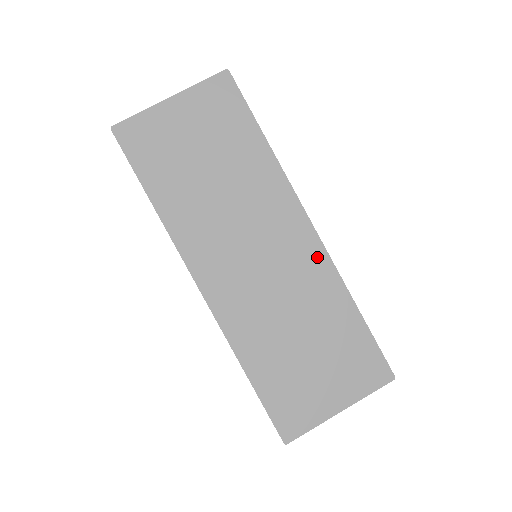
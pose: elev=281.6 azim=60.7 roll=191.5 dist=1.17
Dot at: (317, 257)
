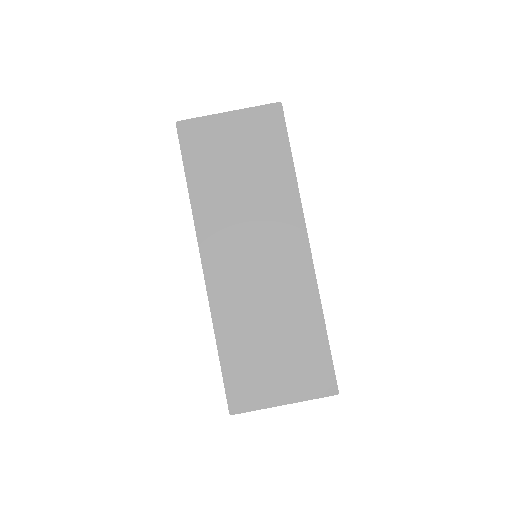
Dot at: (305, 273)
